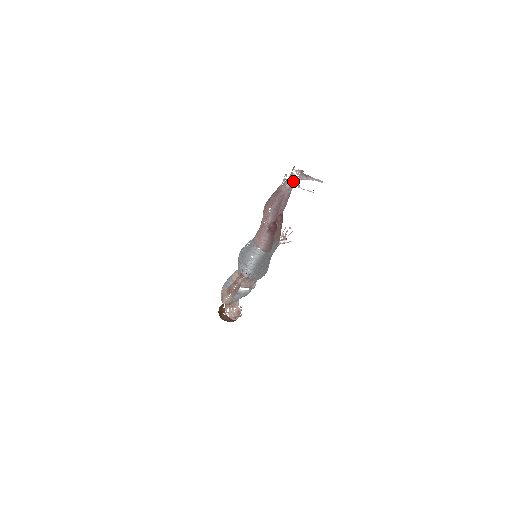
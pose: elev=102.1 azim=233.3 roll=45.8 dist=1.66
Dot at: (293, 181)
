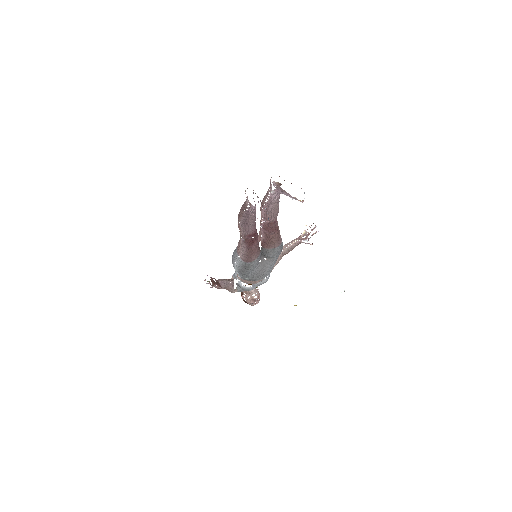
Dot at: (249, 202)
